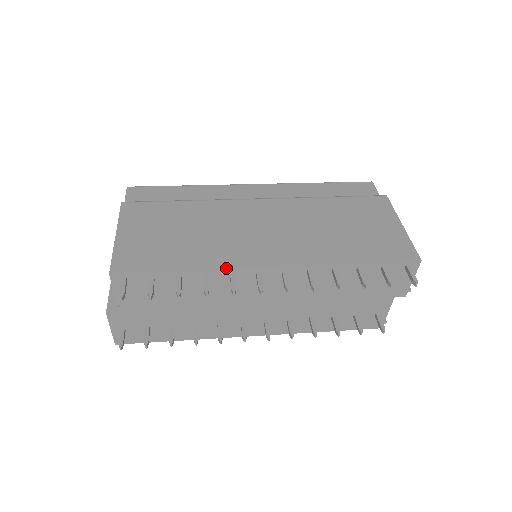
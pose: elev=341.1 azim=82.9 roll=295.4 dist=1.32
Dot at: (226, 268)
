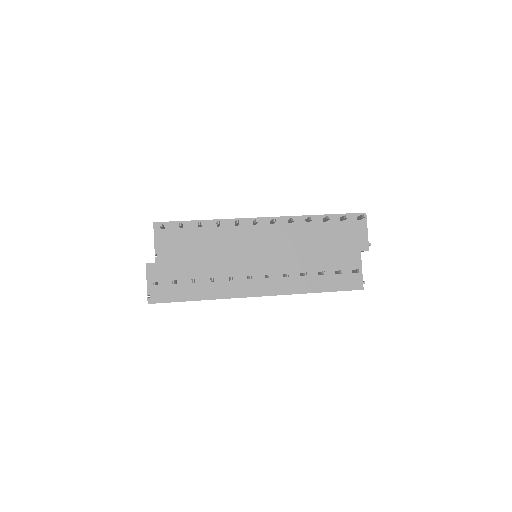
Dot at: (232, 219)
